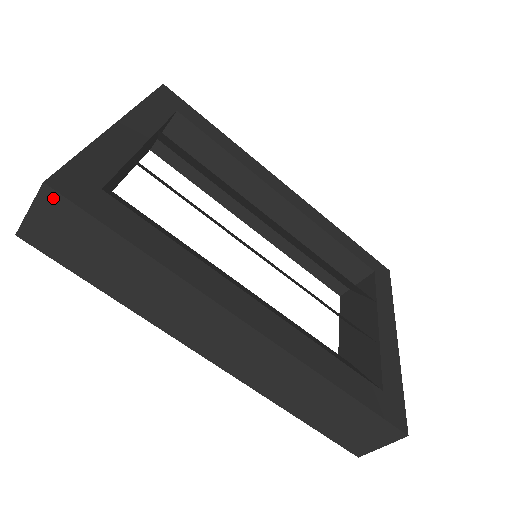
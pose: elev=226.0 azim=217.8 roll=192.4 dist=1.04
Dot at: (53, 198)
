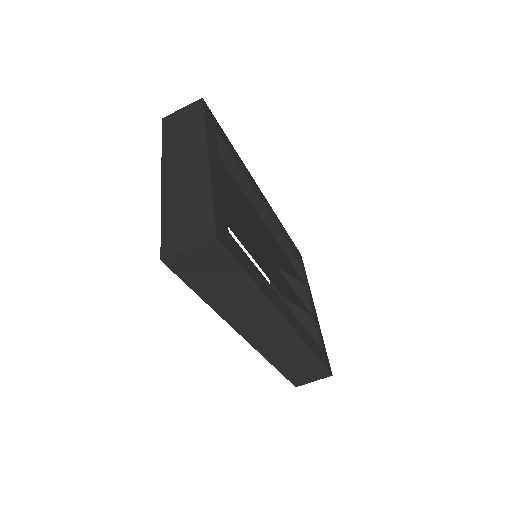
Dot at: (215, 245)
